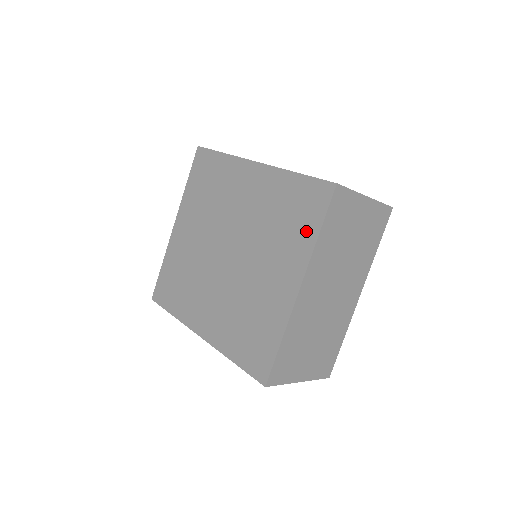
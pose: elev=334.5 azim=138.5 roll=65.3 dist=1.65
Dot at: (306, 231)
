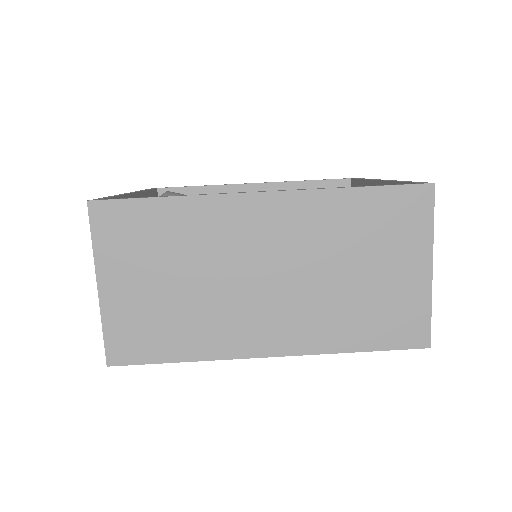
Dot at: occluded
